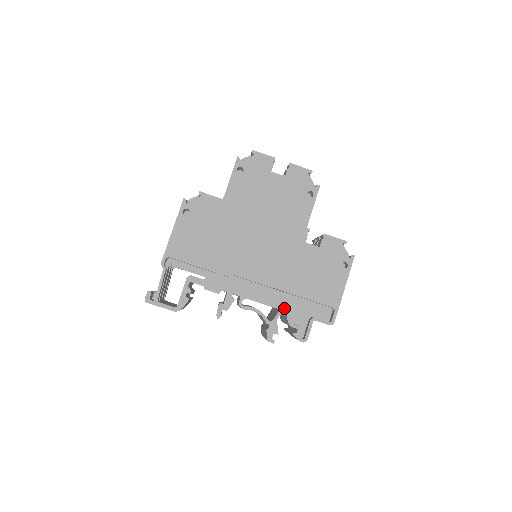
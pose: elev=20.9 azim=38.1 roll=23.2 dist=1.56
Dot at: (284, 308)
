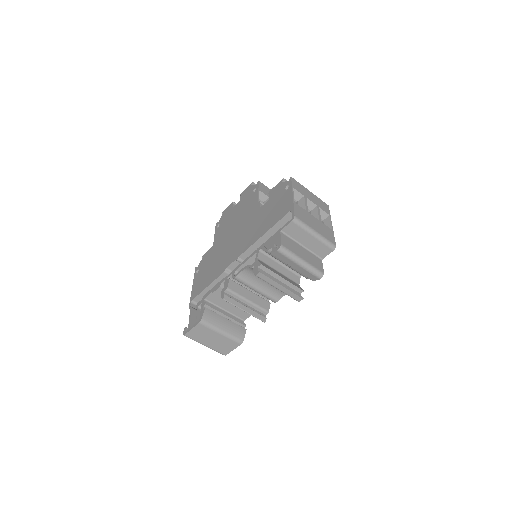
Dot at: (259, 248)
